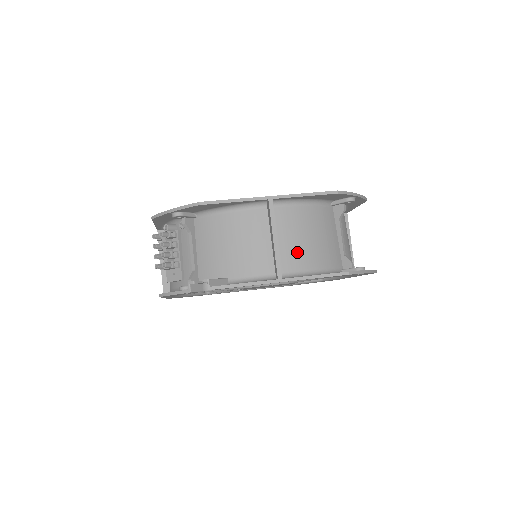
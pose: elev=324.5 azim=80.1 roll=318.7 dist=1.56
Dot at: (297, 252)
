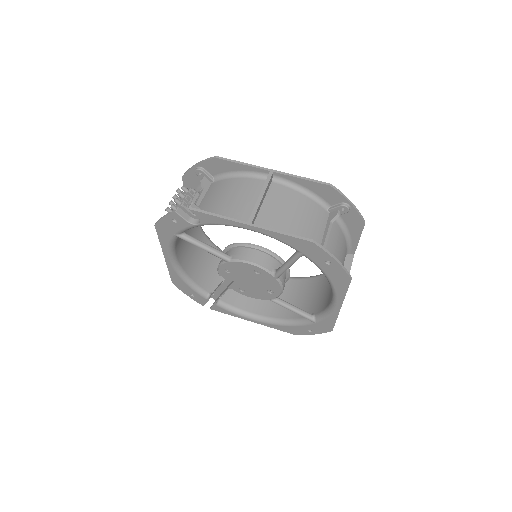
Dot at: (277, 217)
